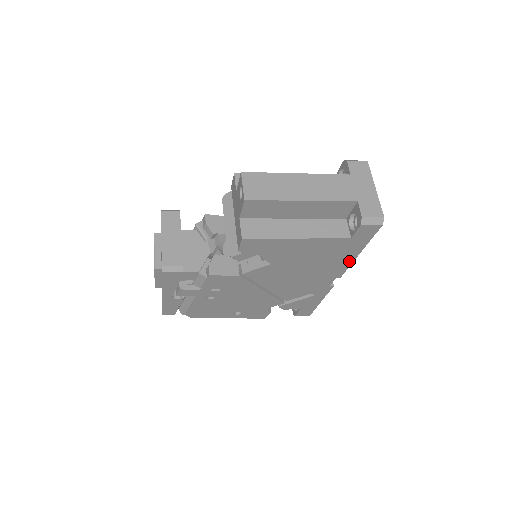
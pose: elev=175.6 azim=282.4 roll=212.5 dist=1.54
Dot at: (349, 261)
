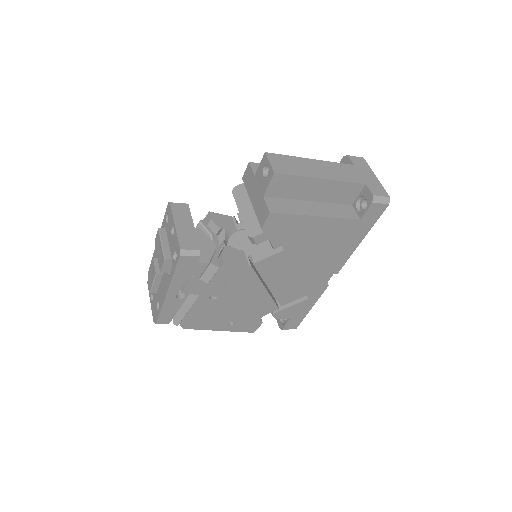
Dot at: (350, 251)
